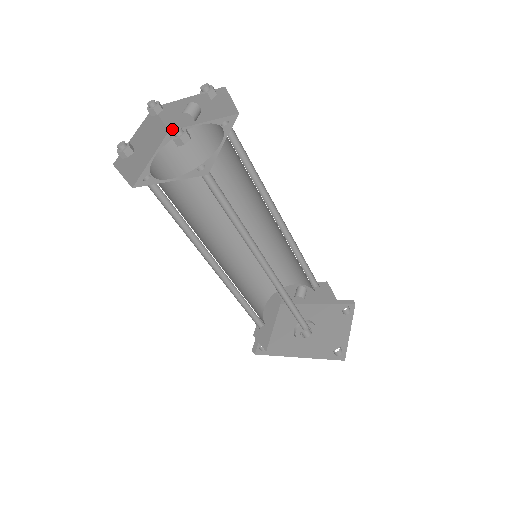
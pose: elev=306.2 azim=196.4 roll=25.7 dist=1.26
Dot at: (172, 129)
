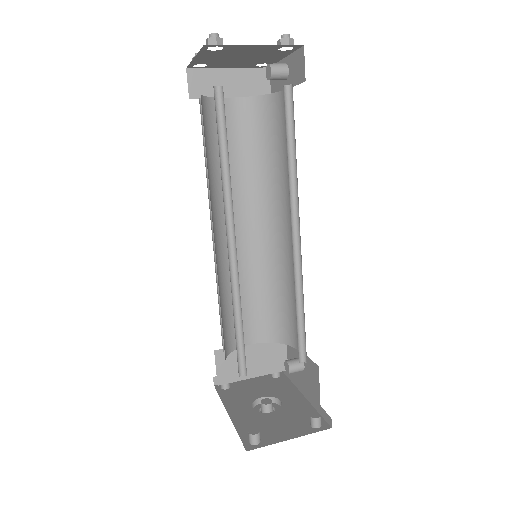
Dot at: occluded
